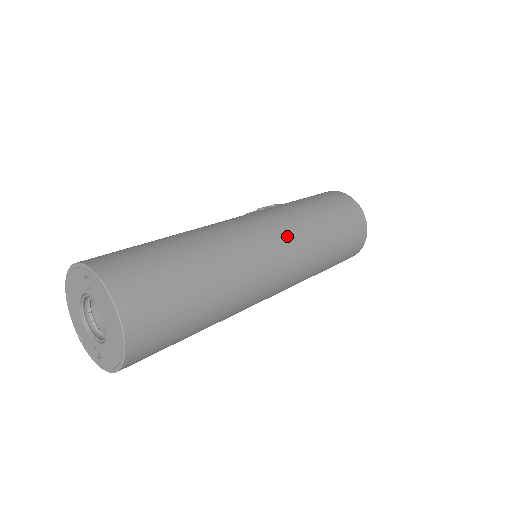
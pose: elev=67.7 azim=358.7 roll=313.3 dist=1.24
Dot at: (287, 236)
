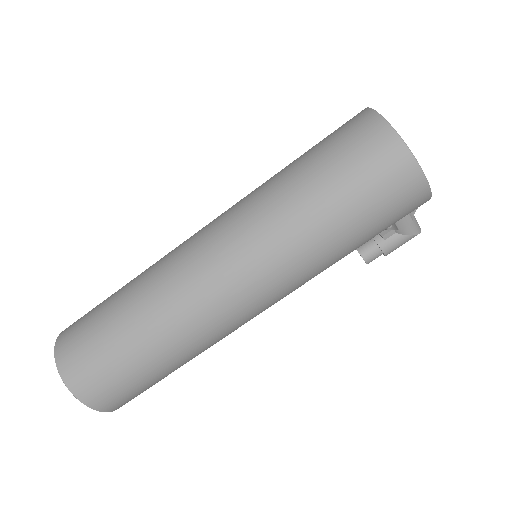
Dot at: (232, 234)
